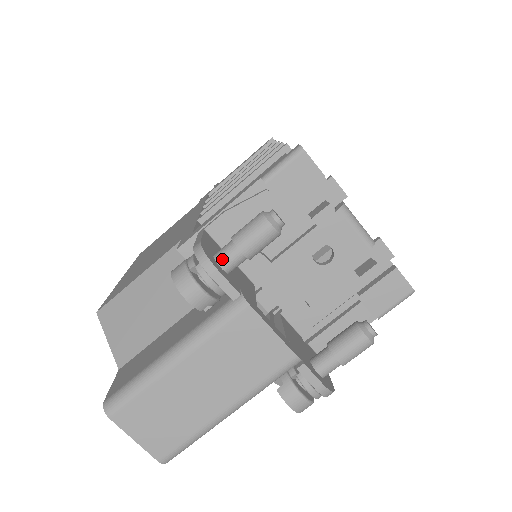
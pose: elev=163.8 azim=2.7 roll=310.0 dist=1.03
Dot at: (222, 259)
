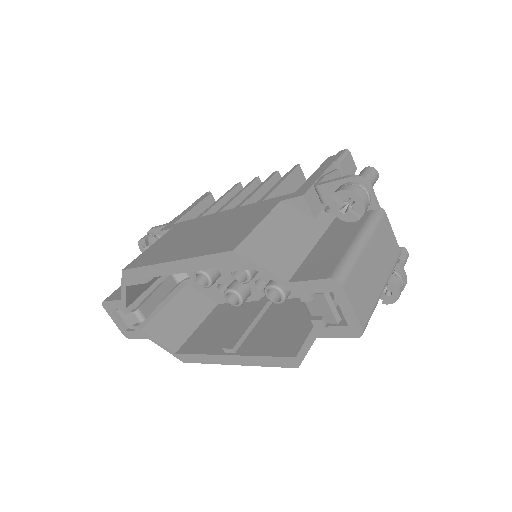
Dot at: occluded
